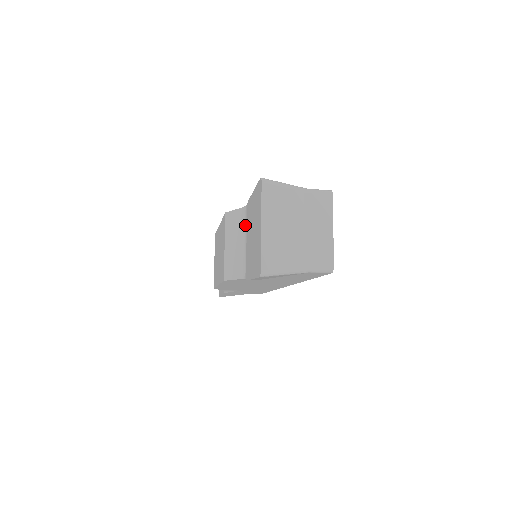
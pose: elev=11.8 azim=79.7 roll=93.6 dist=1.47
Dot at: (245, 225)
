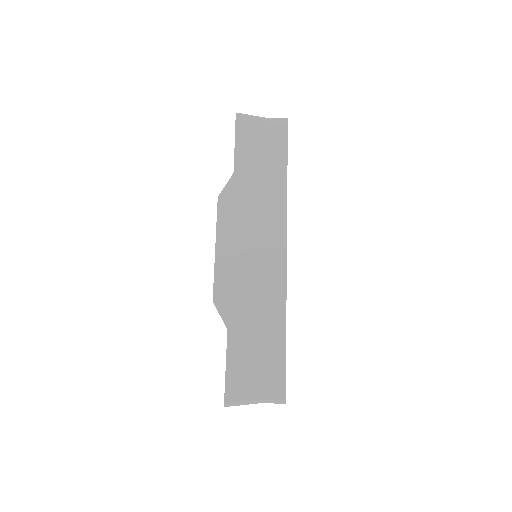
Dot at: occluded
